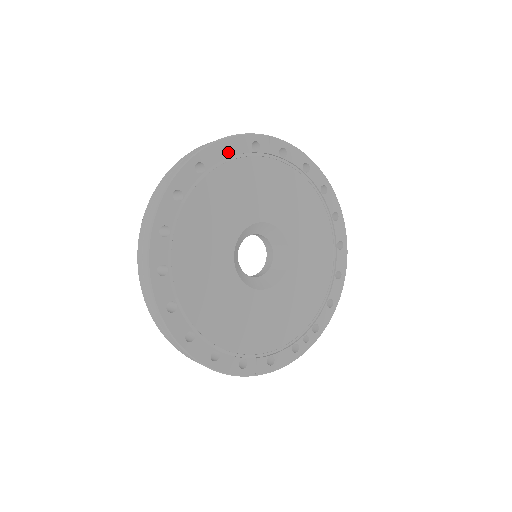
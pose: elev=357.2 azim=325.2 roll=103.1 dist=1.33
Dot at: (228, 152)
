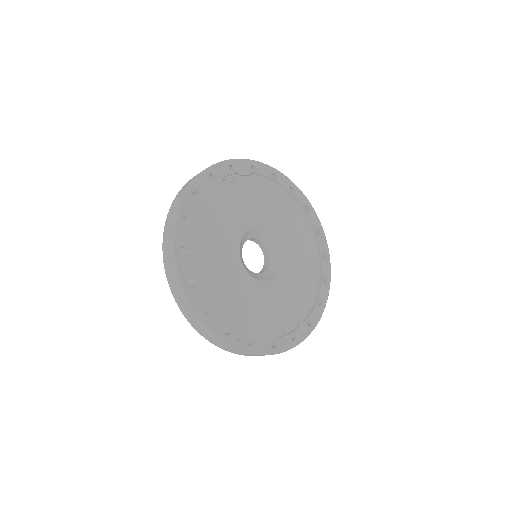
Dot at: (291, 195)
